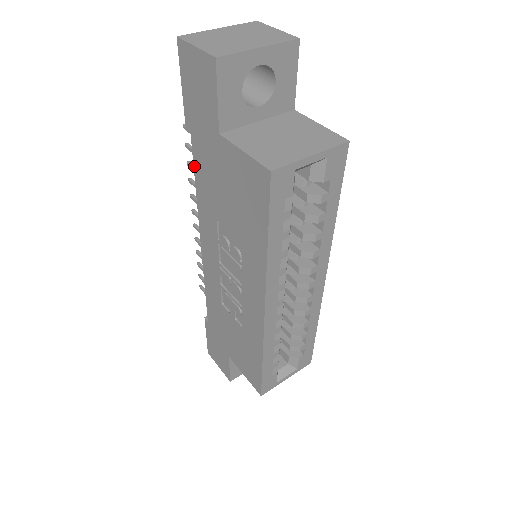
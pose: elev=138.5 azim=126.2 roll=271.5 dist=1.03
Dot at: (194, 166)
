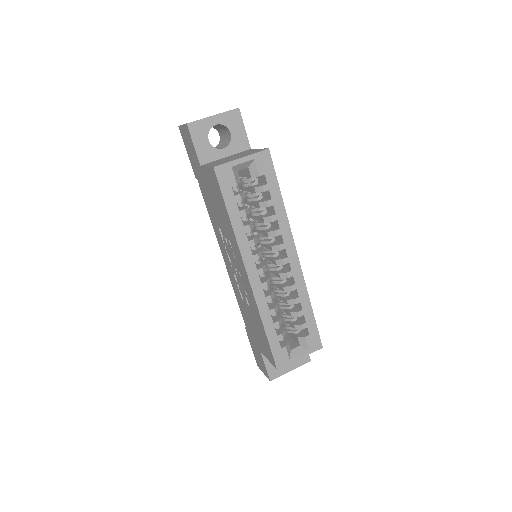
Dot at: (204, 199)
